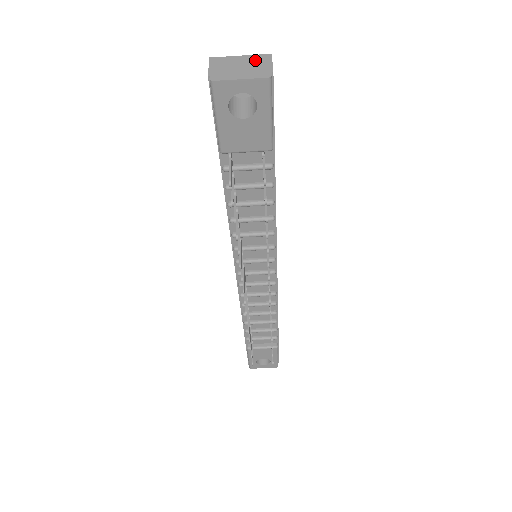
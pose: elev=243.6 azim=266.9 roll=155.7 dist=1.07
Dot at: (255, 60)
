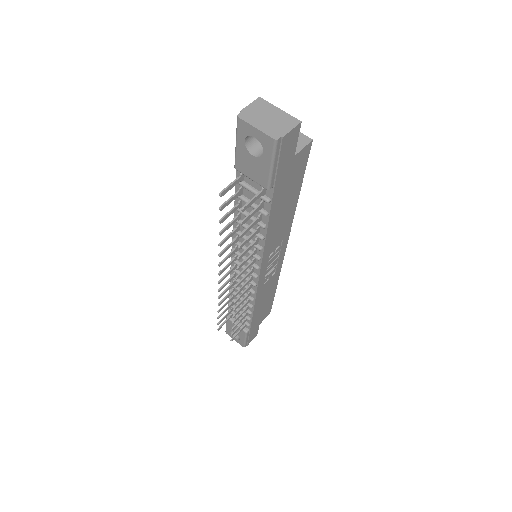
Dot at: (284, 119)
